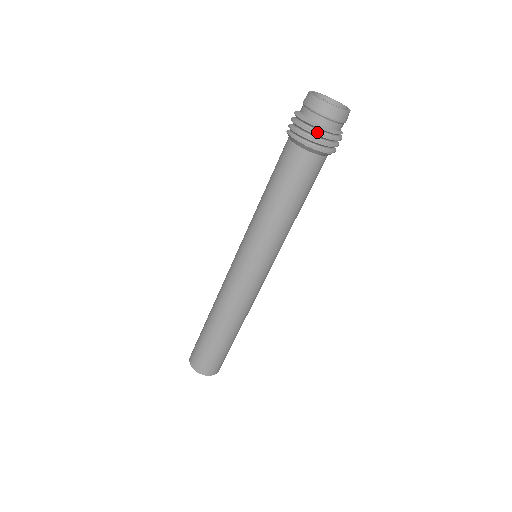
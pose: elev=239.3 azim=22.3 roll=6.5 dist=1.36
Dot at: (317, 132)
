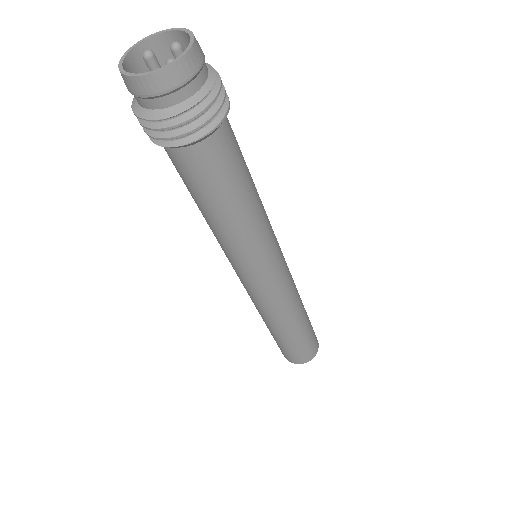
Dot at: (193, 113)
